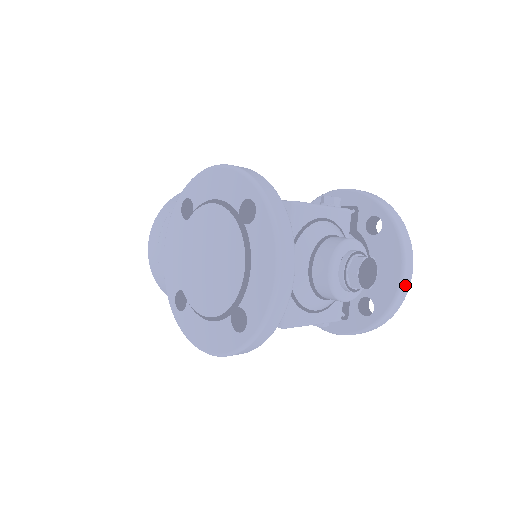
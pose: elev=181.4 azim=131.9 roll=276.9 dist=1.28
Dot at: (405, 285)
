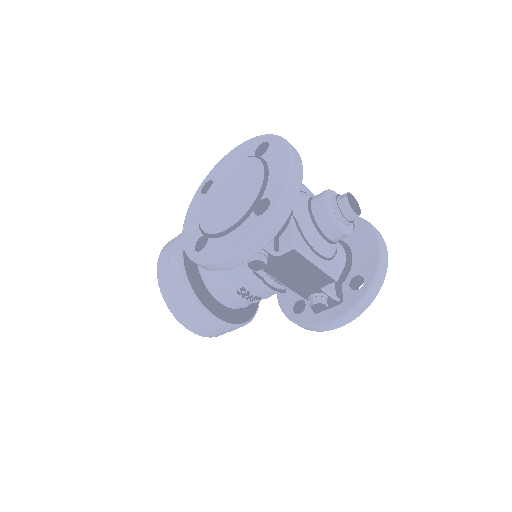
Dot at: (384, 255)
